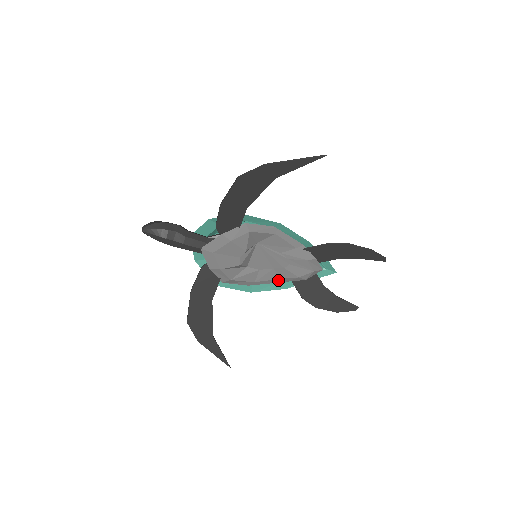
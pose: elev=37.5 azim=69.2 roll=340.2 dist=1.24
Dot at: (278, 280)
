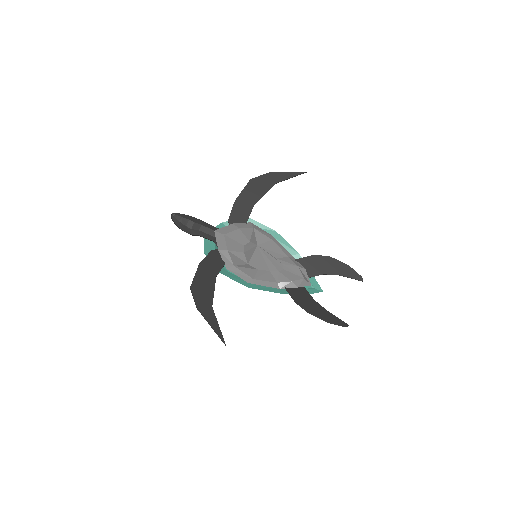
Dot at: (273, 284)
